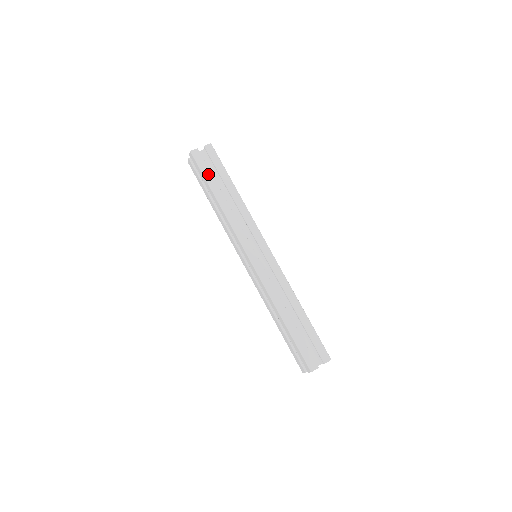
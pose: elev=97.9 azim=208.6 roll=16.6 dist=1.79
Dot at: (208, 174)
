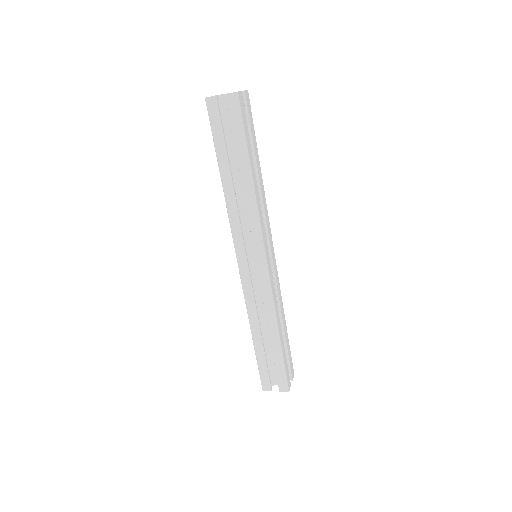
Dot at: (247, 136)
